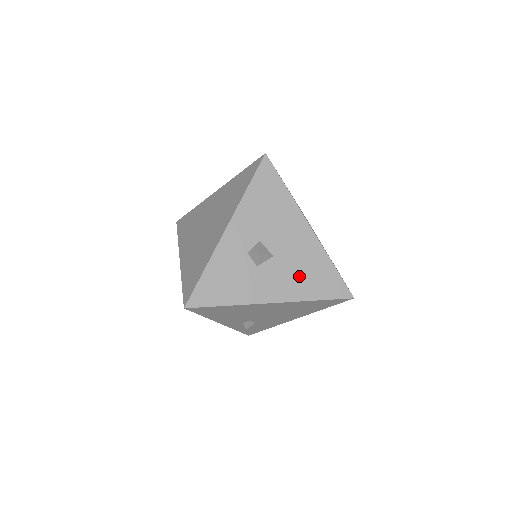
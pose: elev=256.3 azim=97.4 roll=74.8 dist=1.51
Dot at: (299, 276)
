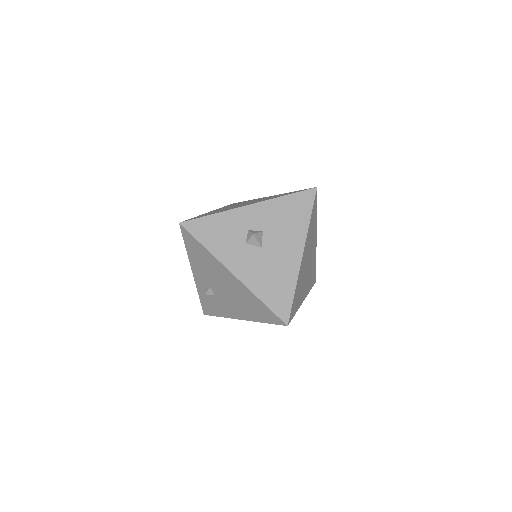
Dot at: (266, 275)
